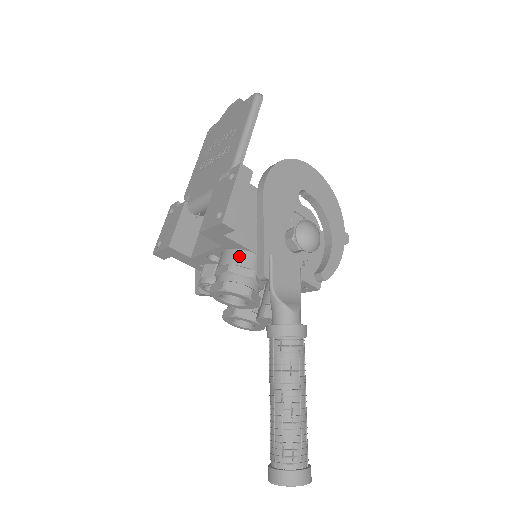
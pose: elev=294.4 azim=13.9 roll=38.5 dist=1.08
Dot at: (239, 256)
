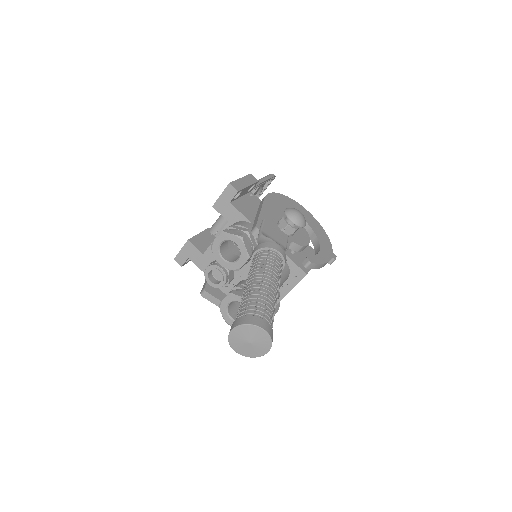
Dot at: (239, 223)
